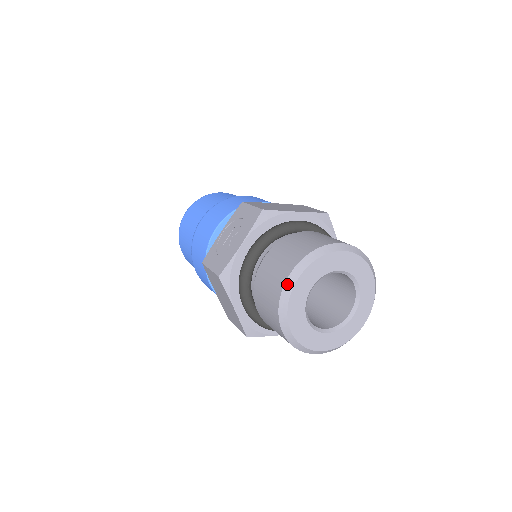
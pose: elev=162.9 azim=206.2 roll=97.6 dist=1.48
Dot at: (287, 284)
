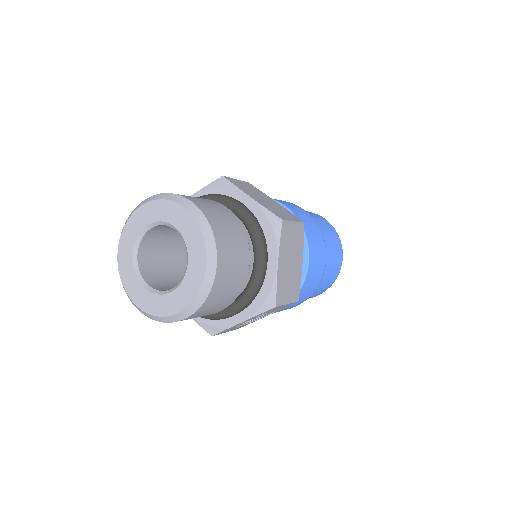
Dot at: (135, 208)
